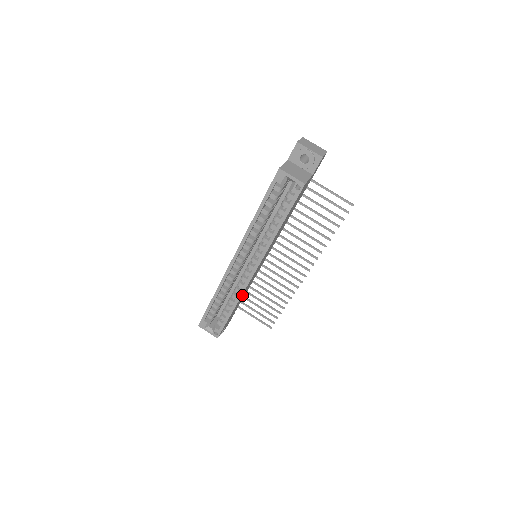
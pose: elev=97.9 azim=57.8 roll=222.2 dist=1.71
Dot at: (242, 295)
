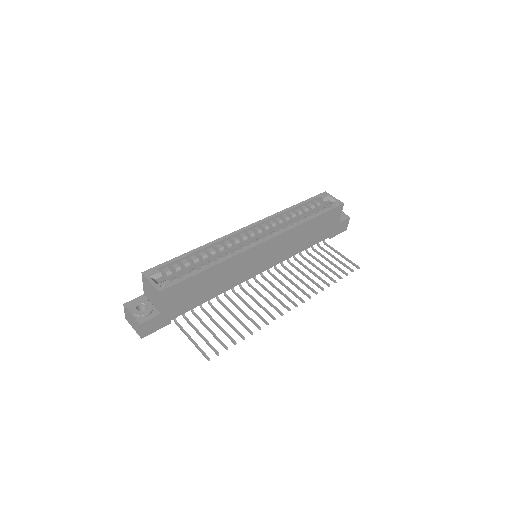
Dot at: (228, 265)
